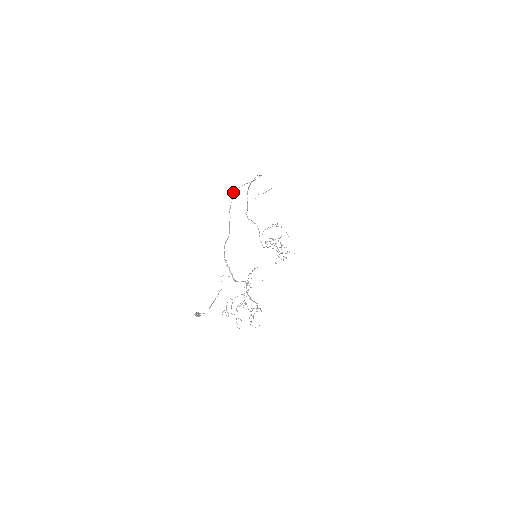
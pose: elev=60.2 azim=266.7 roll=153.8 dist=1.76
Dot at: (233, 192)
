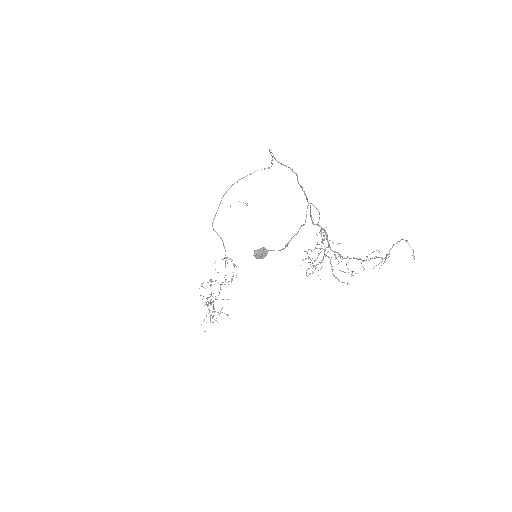
Dot at: occluded
